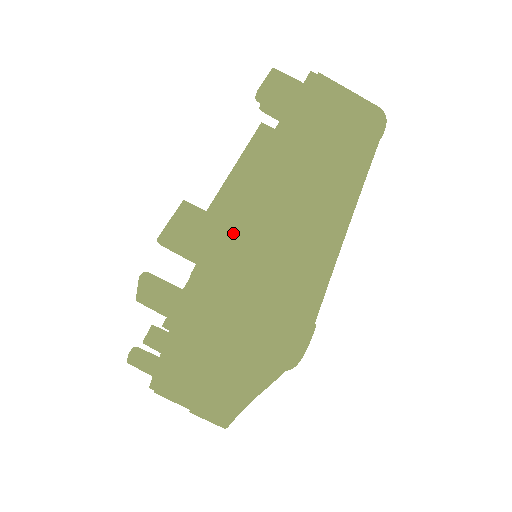
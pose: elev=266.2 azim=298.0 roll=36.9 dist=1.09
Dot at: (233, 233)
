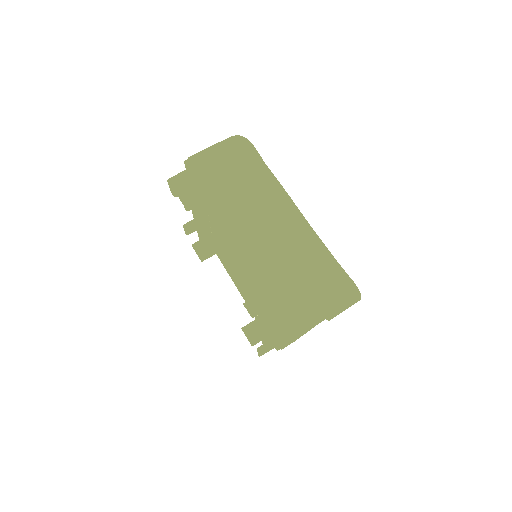
Dot at: occluded
